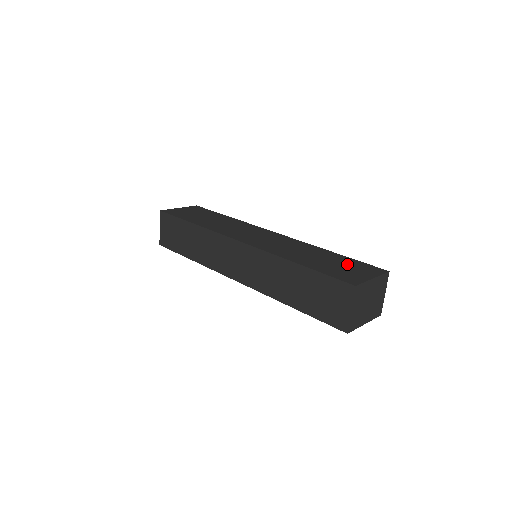
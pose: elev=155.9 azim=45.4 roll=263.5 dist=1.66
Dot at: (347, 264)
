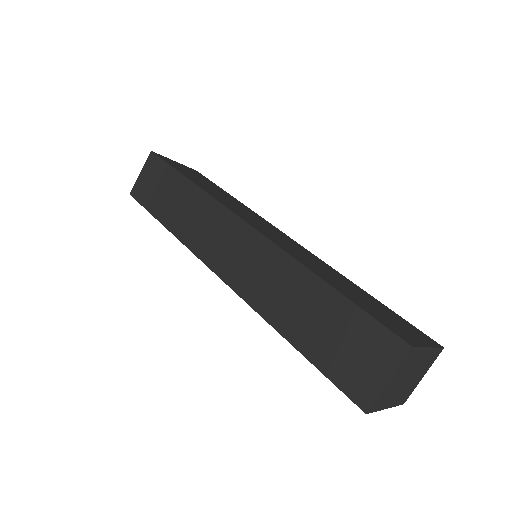
Dot at: (389, 313)
